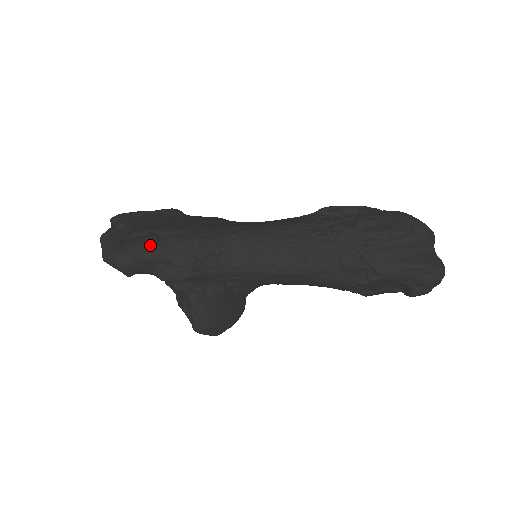
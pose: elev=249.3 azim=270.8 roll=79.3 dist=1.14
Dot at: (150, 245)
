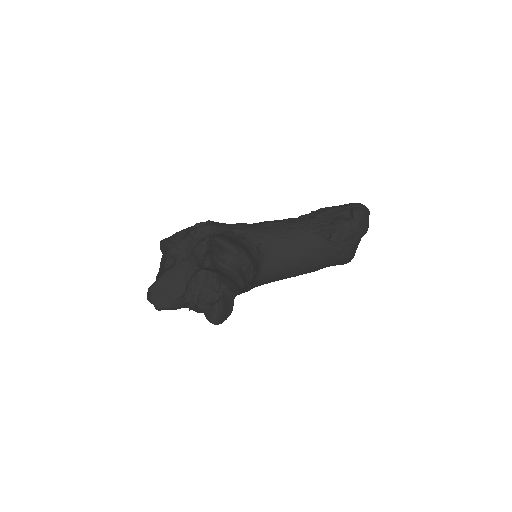
Dot at: occluded
